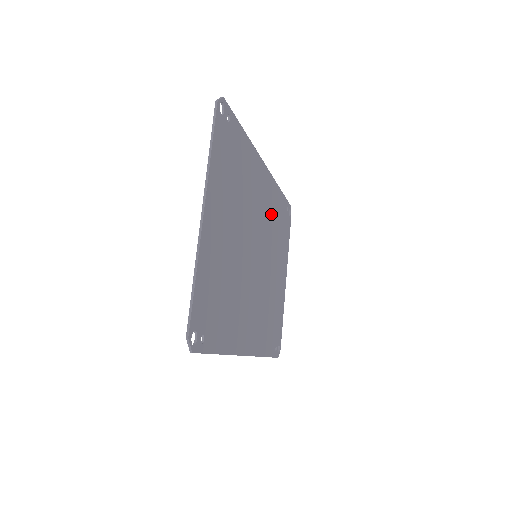
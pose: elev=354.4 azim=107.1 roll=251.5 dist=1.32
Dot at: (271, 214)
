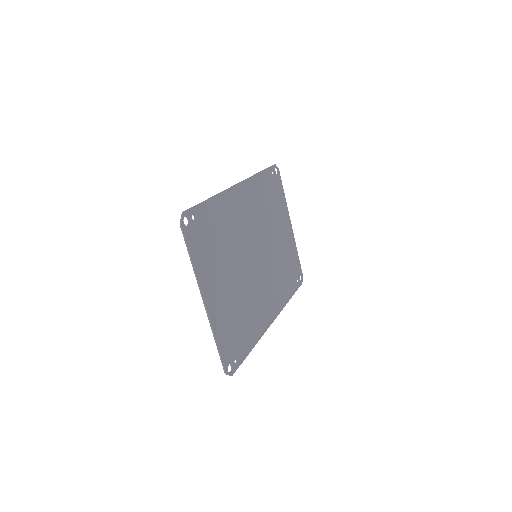
Dot at: (258, 206)
